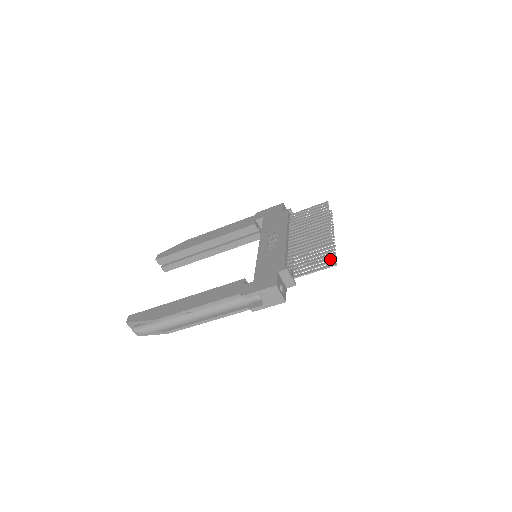
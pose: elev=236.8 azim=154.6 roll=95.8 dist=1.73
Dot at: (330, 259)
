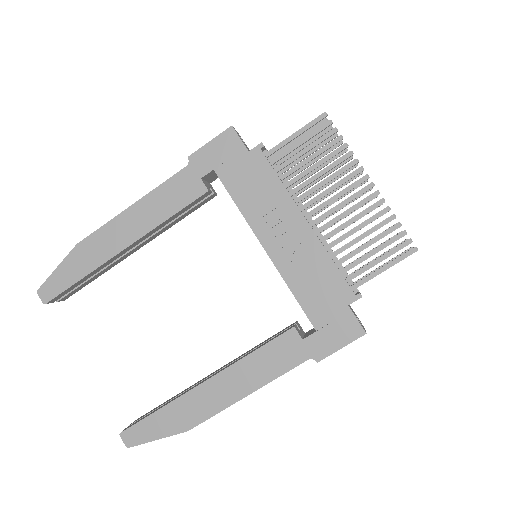
Dot at: occluded
